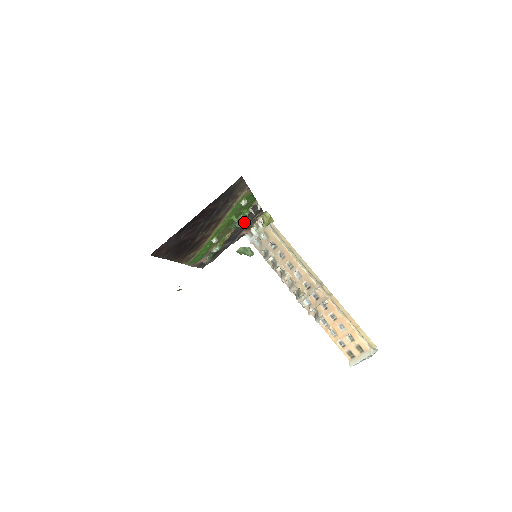
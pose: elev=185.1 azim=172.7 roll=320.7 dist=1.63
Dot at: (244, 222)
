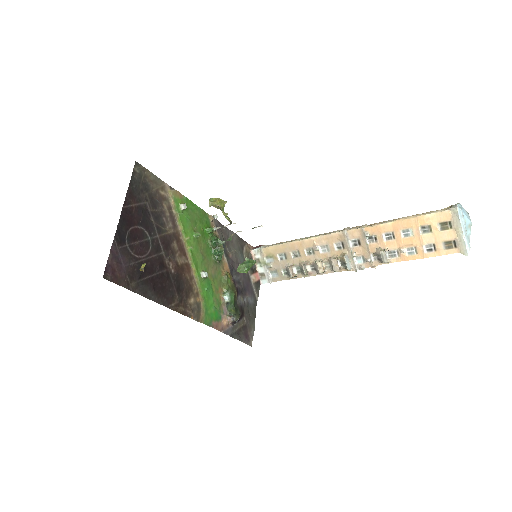
Dot at: (217, 240)
